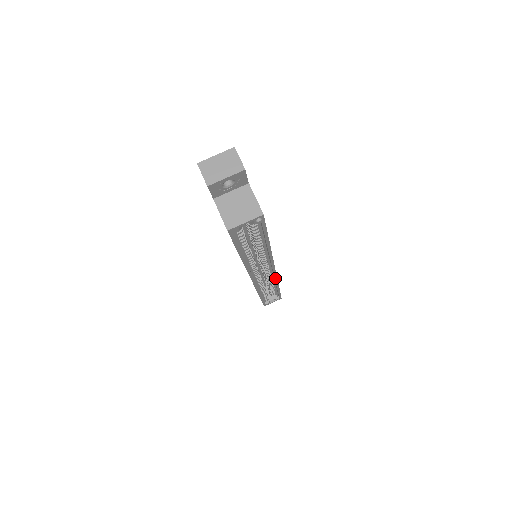
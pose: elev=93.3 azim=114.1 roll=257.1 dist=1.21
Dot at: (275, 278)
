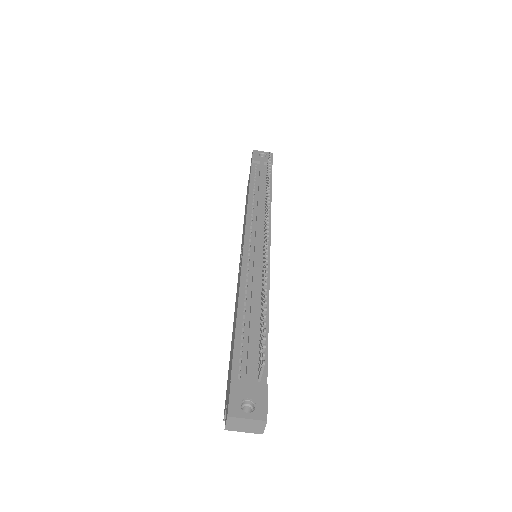
Dot at: occluded
